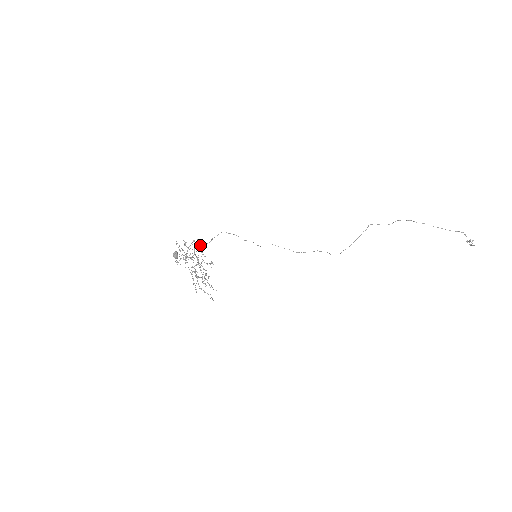
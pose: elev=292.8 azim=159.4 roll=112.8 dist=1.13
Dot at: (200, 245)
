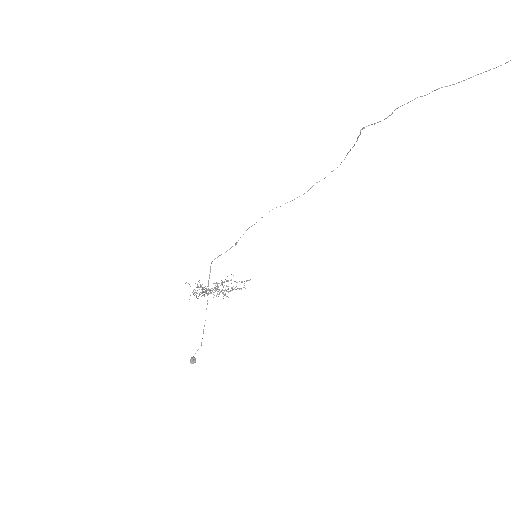
Dot at: occluded
